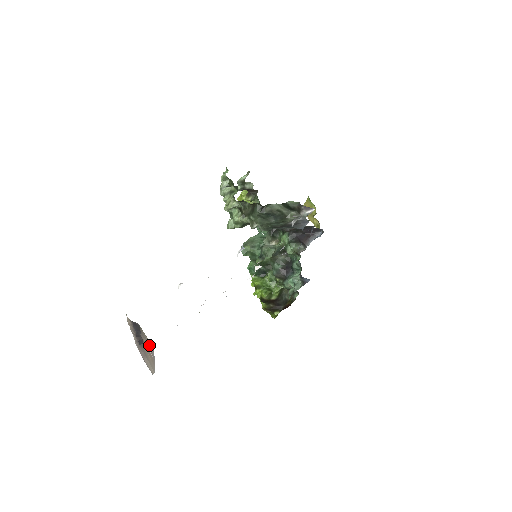
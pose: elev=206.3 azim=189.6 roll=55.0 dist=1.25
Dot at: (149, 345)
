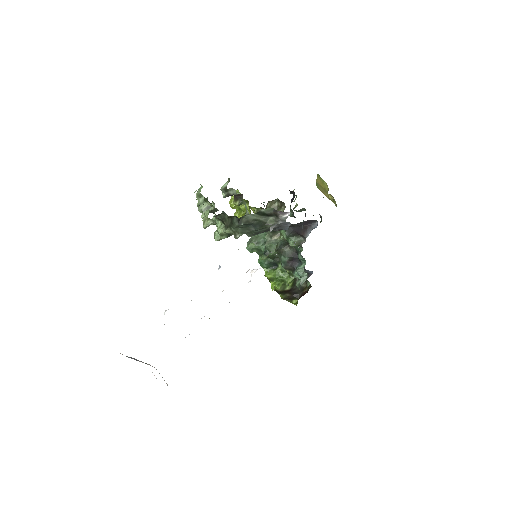
Dot at: occluded
